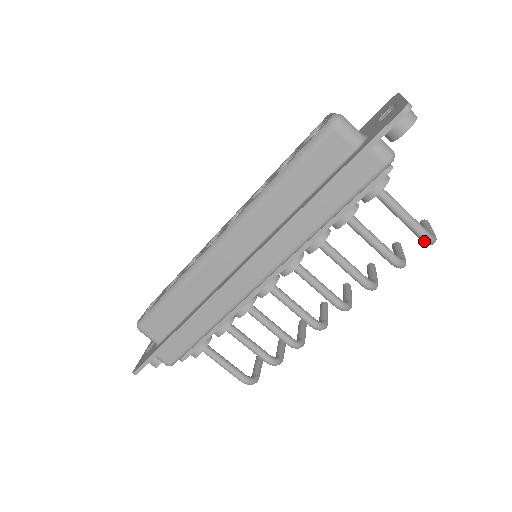
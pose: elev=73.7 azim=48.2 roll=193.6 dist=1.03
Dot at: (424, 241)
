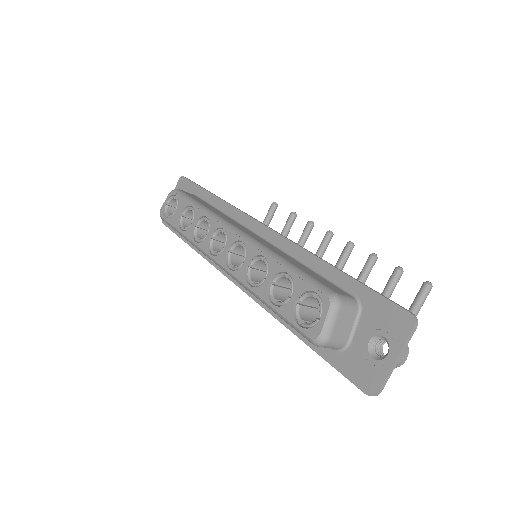
Dot at: occluded
